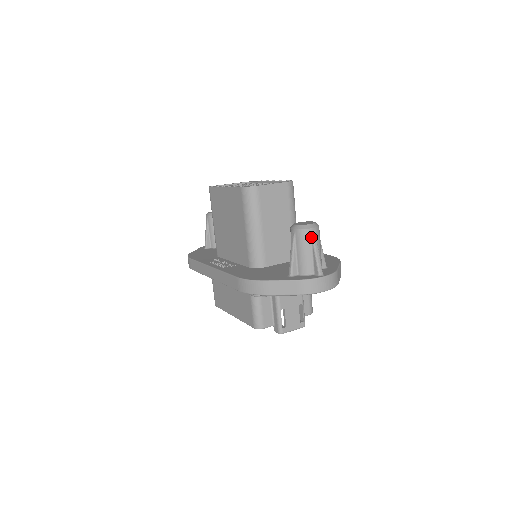
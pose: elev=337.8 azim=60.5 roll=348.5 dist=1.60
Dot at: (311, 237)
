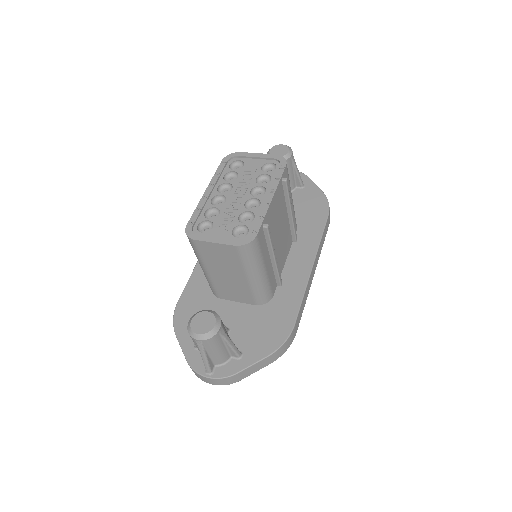
Dot at: (197, 344)
